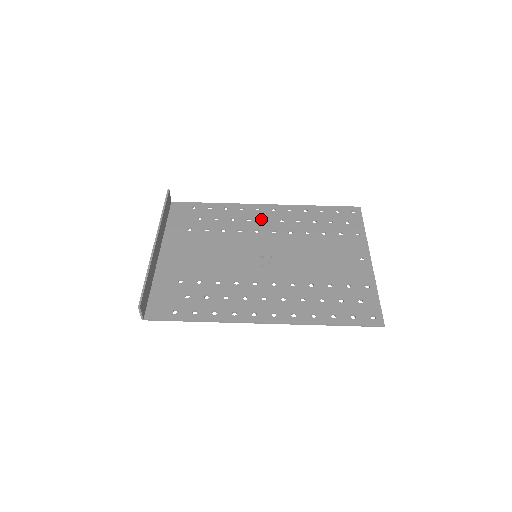
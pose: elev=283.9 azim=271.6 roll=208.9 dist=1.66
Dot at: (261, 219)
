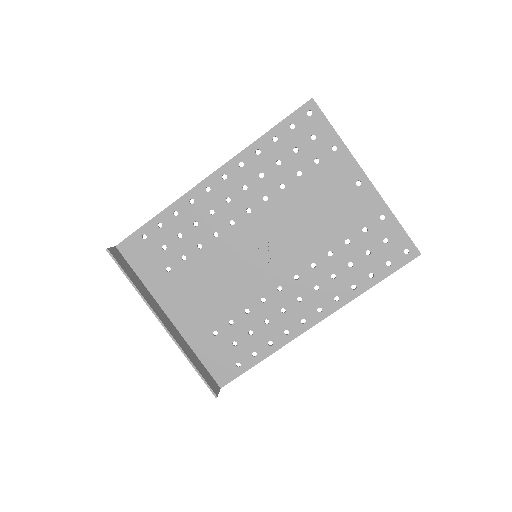
Dot at: (223, 202)
